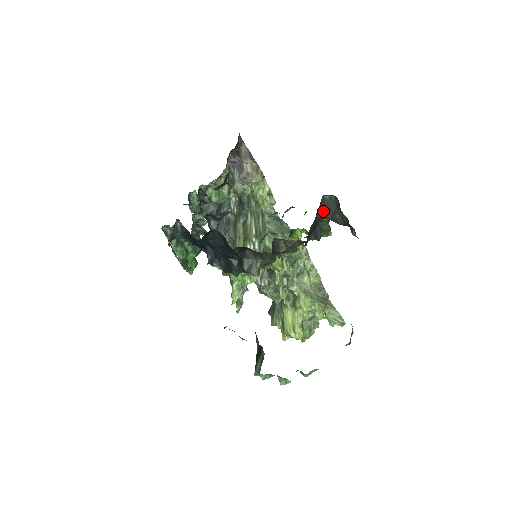
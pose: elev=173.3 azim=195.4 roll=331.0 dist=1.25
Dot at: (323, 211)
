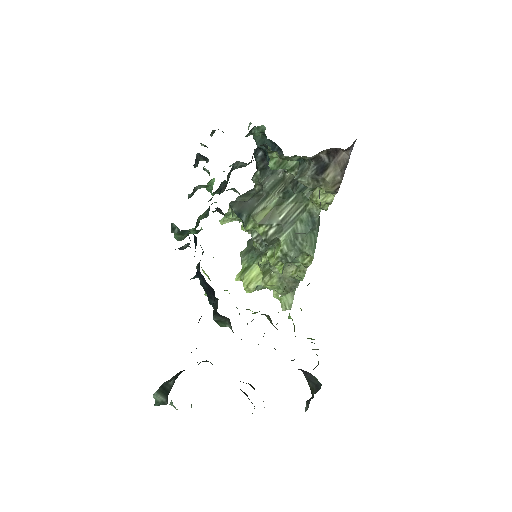
Dot at: (305, 372)
